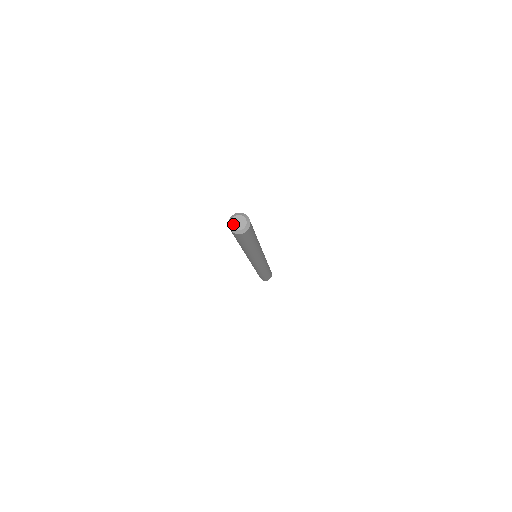
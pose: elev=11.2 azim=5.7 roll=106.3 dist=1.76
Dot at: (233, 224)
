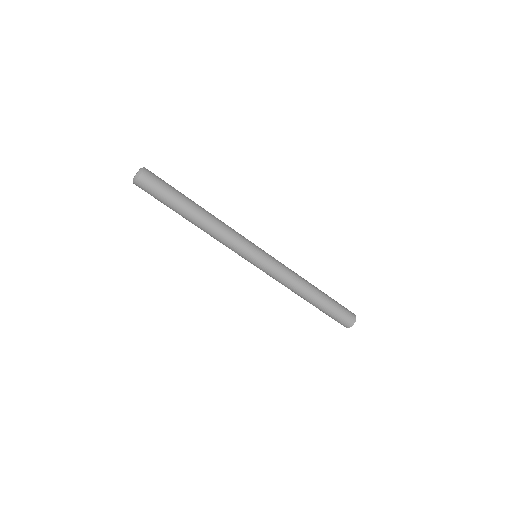
Dot at: (133, 178)
